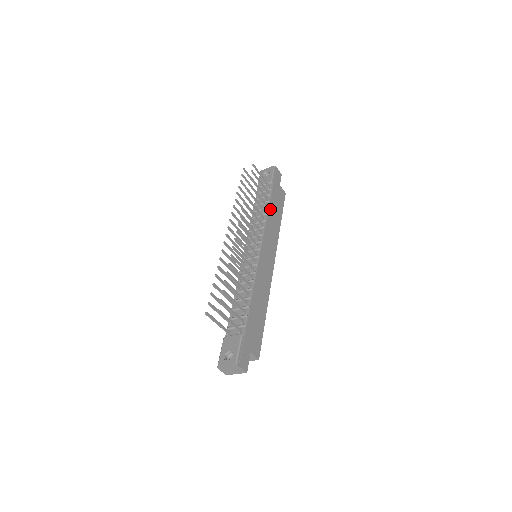
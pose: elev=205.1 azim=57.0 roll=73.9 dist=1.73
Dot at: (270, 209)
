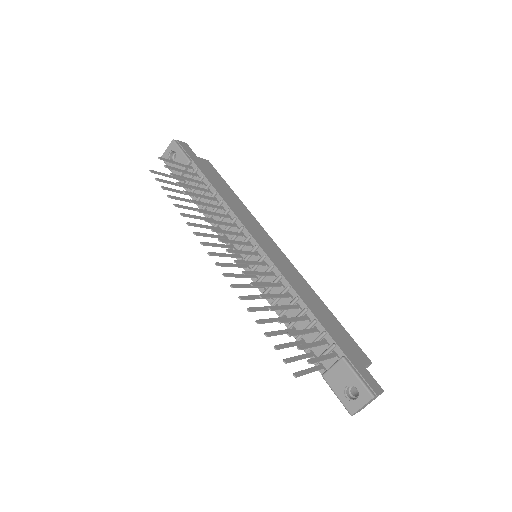
Dot at: (219, 192)
